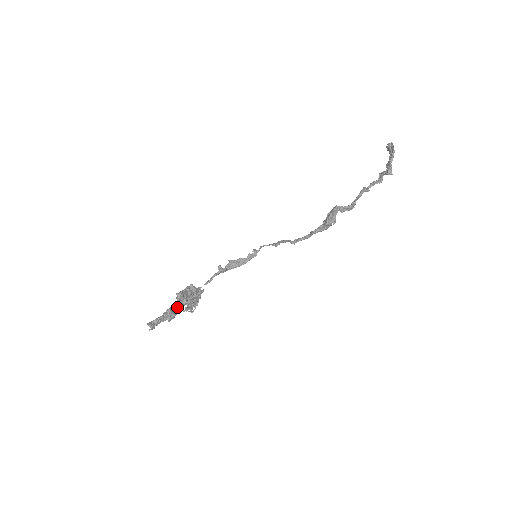
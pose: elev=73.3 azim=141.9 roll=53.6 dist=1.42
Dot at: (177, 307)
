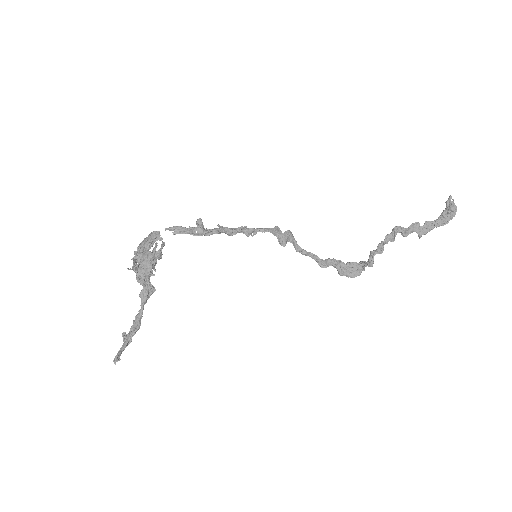
Dot at: (143, 309)
